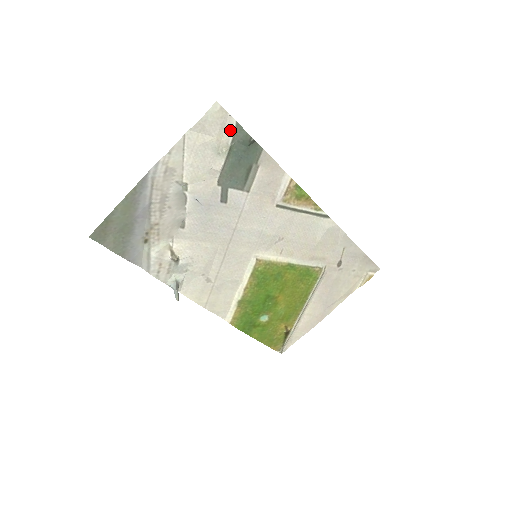
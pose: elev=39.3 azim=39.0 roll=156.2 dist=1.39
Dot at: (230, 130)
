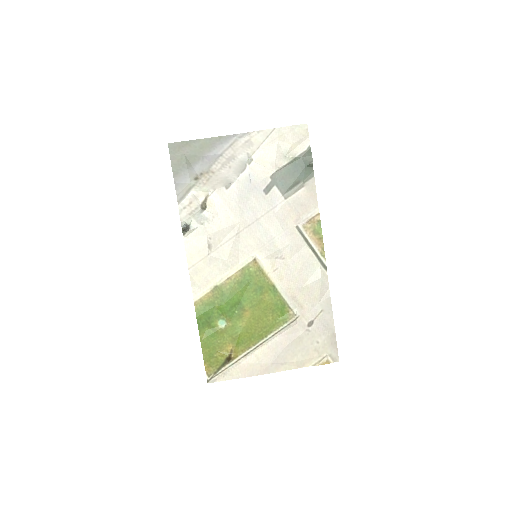
Dot at: (303, 148)
